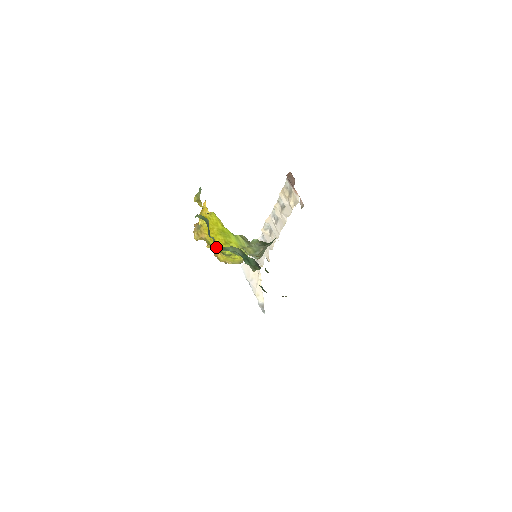
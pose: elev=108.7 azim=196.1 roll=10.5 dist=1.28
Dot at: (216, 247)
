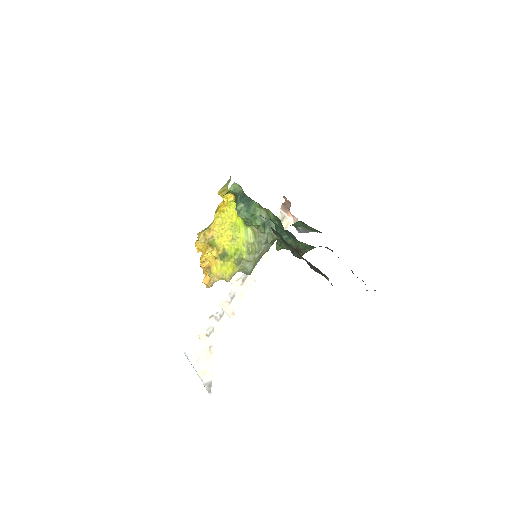
Dot at: (220, 246)
